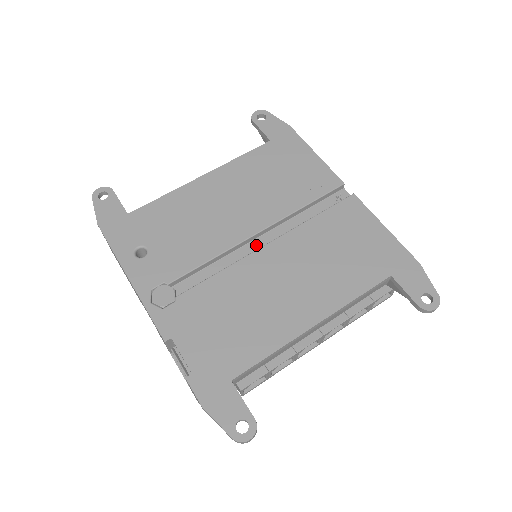
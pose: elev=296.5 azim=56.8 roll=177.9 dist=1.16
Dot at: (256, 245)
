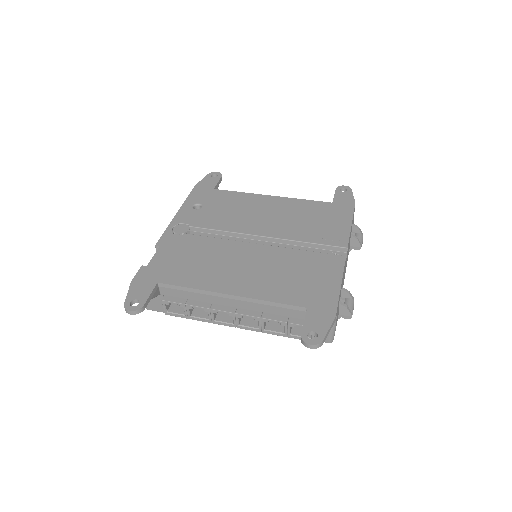
Dot at: occluded
